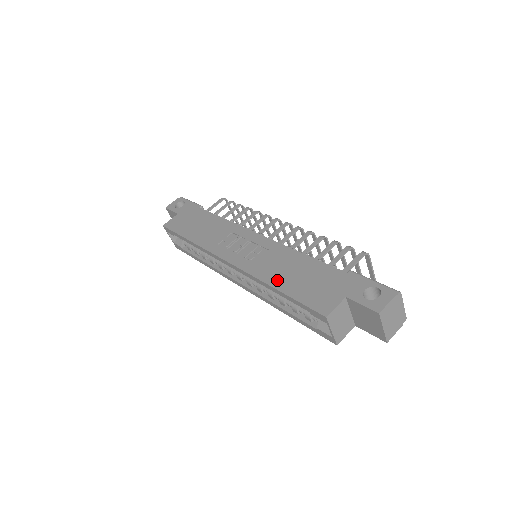
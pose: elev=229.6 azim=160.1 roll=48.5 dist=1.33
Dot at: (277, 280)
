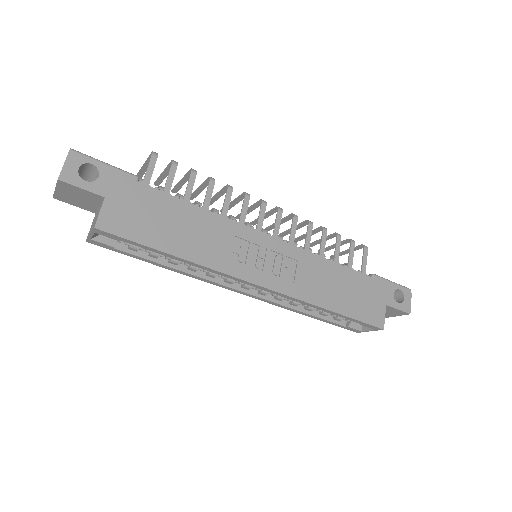
Dot at: (329, 301)
